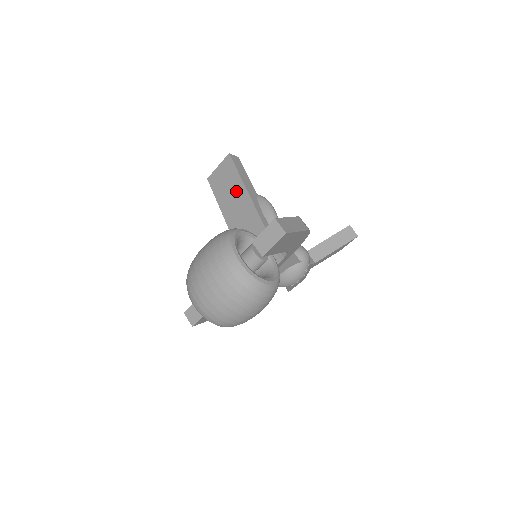
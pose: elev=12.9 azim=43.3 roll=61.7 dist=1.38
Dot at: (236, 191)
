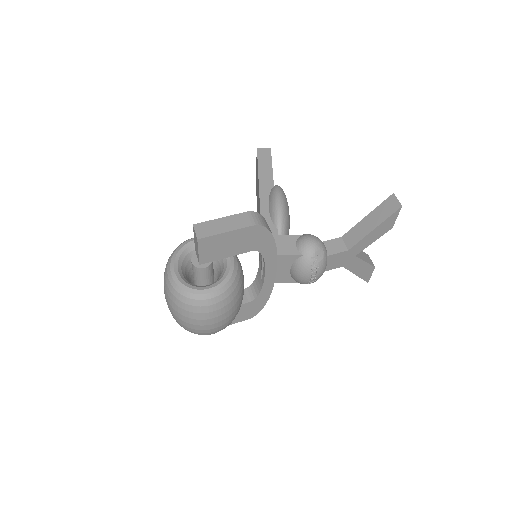
Dot at: occluded
